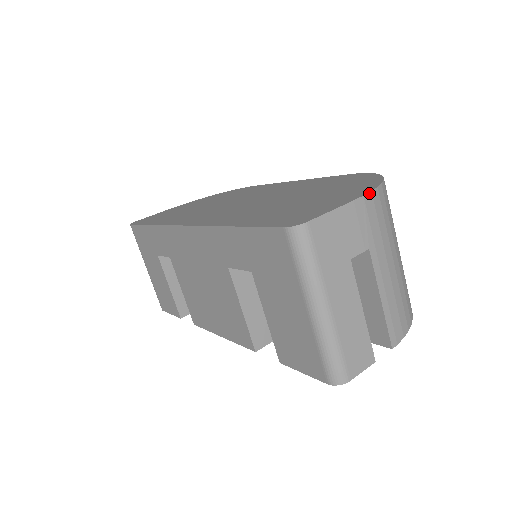
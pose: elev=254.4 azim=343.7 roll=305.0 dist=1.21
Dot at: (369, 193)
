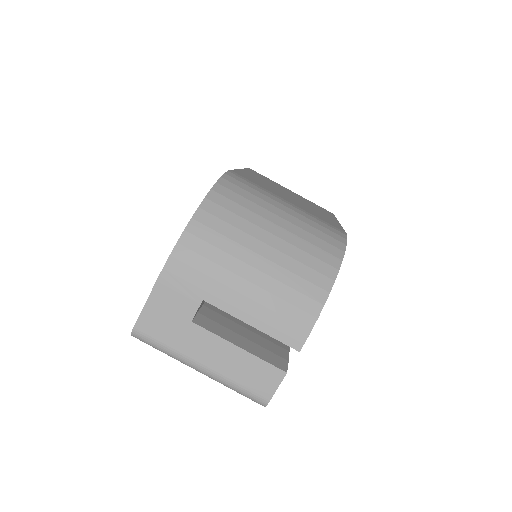
Dot at: (168, 259)
